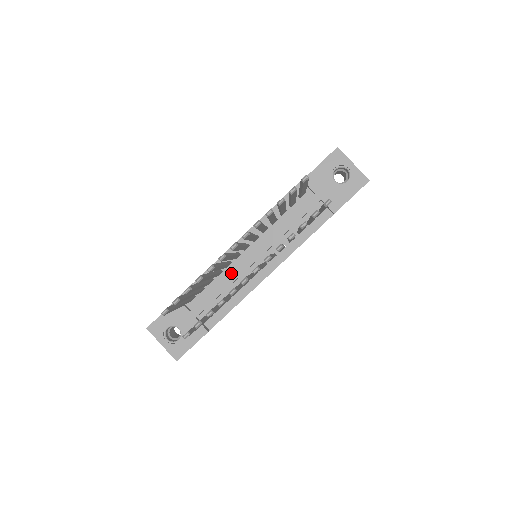
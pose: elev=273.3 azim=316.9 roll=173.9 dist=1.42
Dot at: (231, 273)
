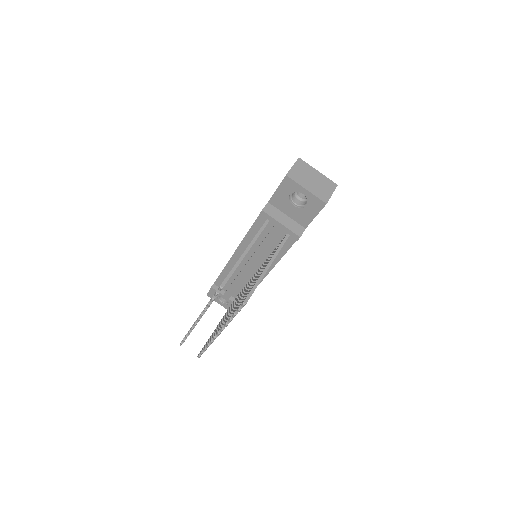
Dot at: (238, 276)
